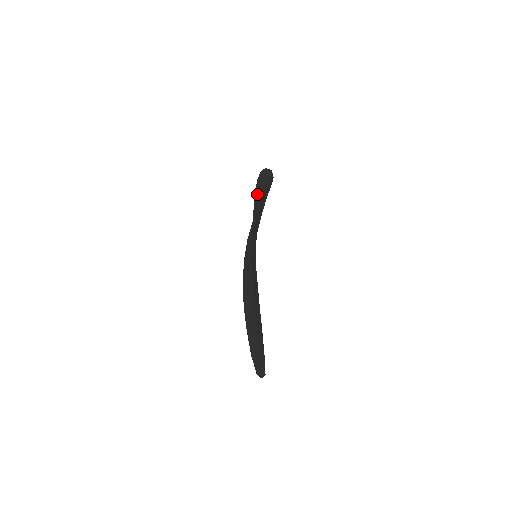
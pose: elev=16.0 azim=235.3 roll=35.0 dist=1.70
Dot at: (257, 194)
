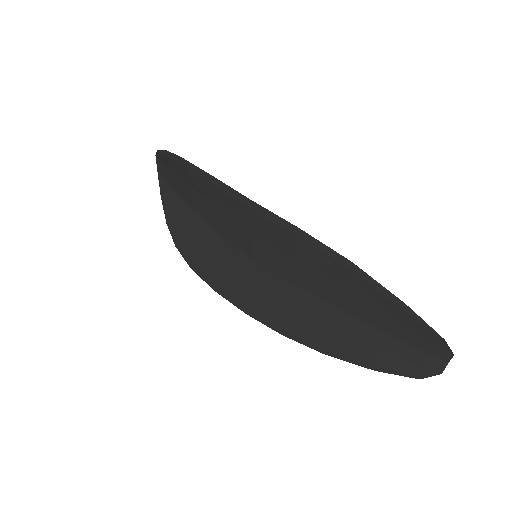
Dot at: (198, 173)
